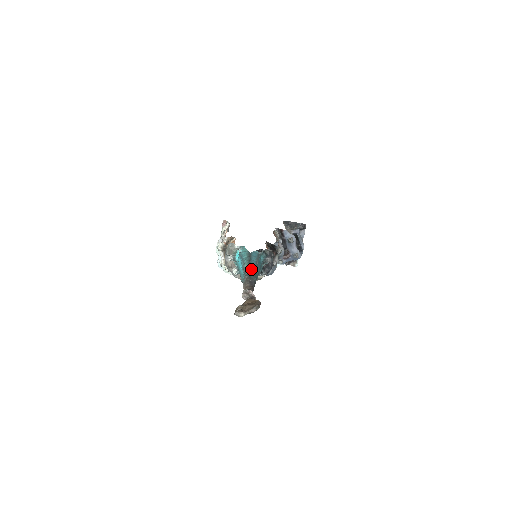
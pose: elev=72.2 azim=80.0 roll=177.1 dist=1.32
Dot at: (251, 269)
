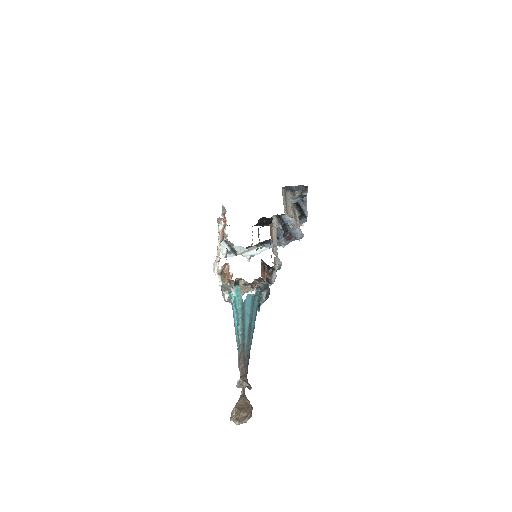
Dot at: (245, 334)
